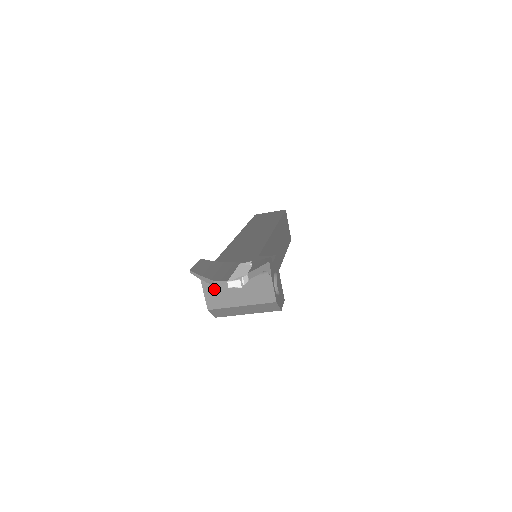
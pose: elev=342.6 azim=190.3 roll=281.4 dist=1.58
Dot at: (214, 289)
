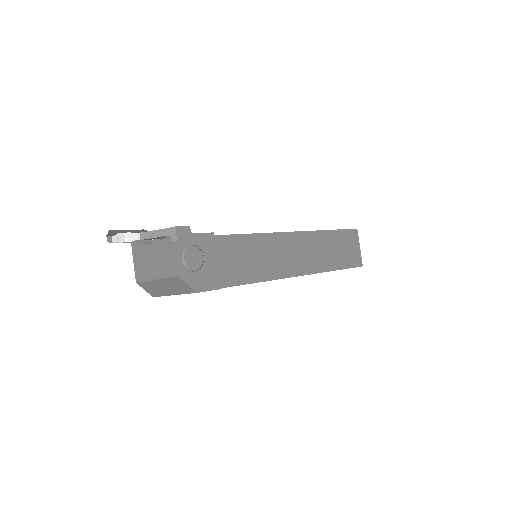
Dot at: (139, 259)
